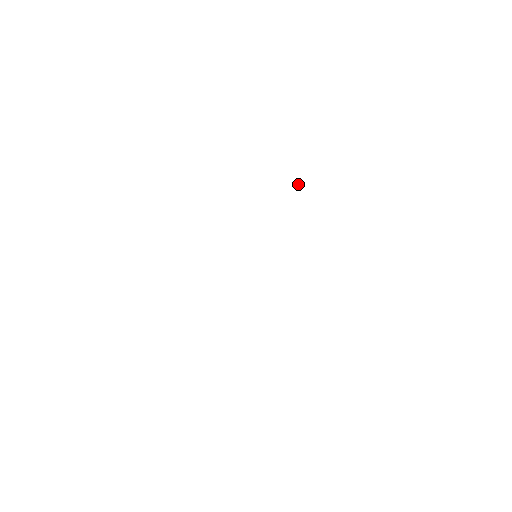
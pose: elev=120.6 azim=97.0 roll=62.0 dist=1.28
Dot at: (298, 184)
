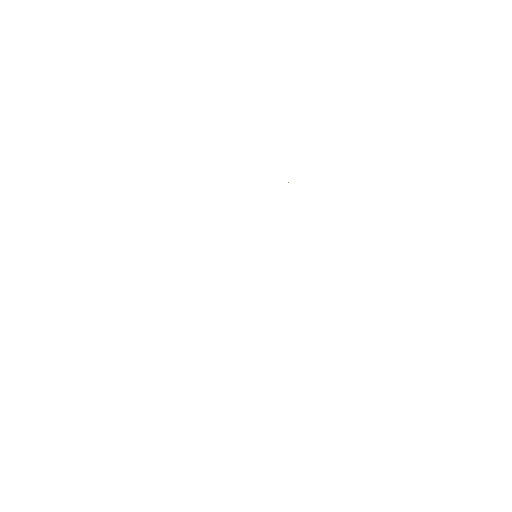
Dot at: occluded
